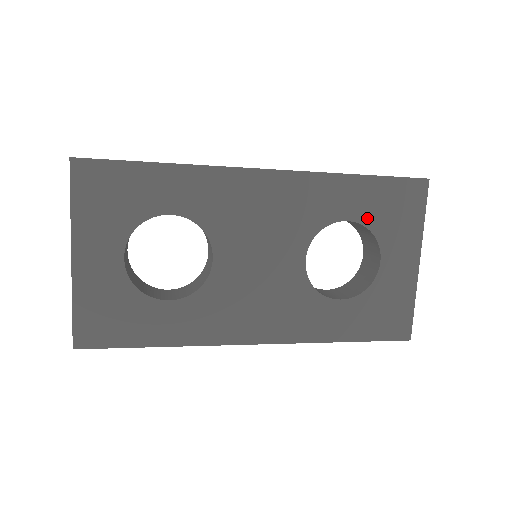
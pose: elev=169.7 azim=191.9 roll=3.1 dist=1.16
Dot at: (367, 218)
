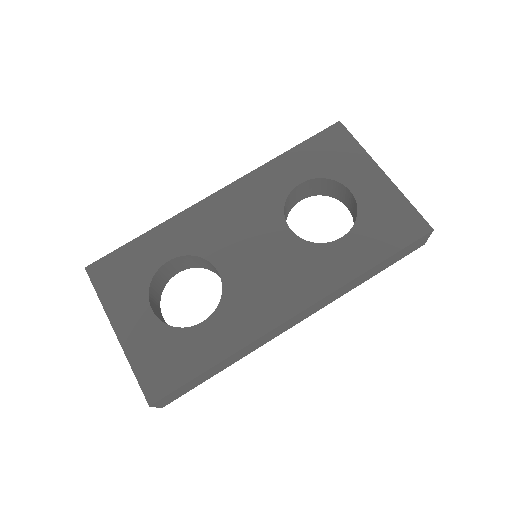
Dot at: (314, 172)
